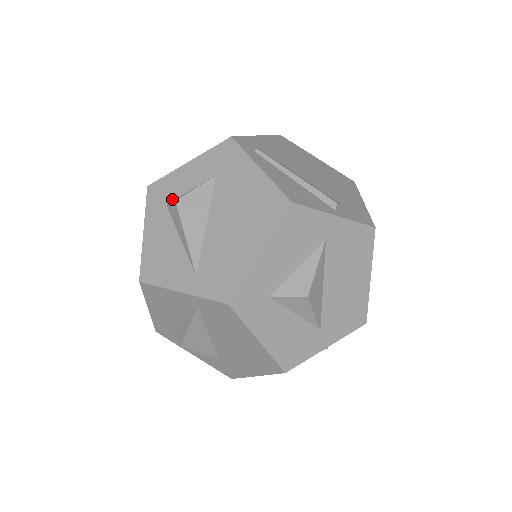
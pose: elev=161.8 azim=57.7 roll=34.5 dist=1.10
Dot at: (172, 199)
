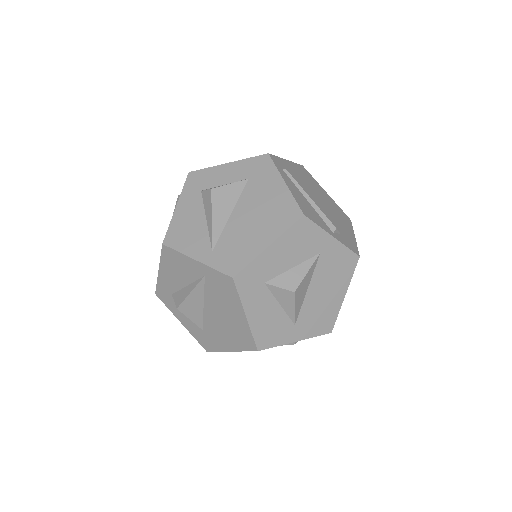
Dot at: (207, 187)
